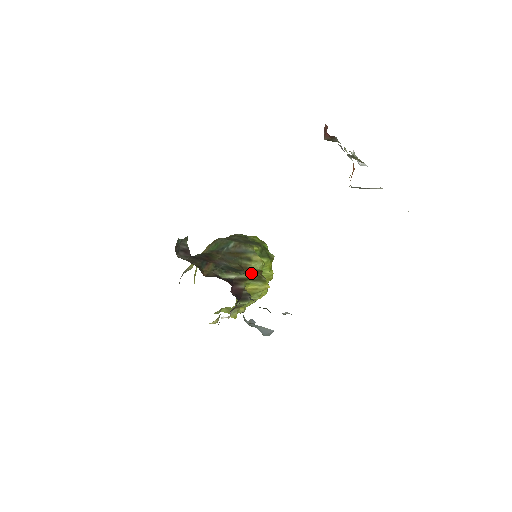
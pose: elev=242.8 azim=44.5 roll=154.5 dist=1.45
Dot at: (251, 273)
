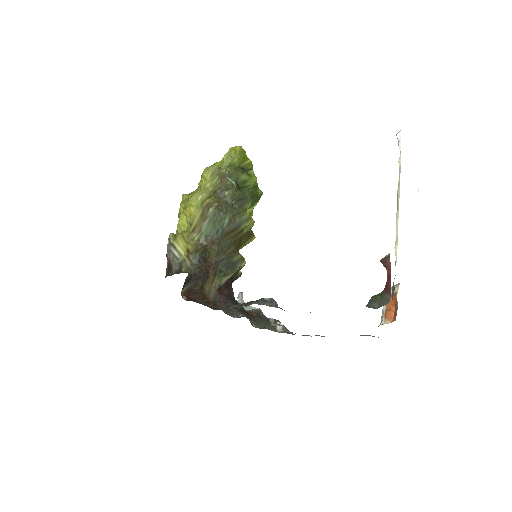
Dot at: (242, 239)
